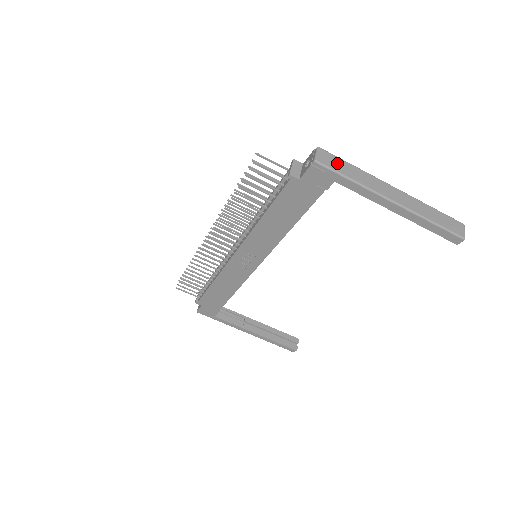
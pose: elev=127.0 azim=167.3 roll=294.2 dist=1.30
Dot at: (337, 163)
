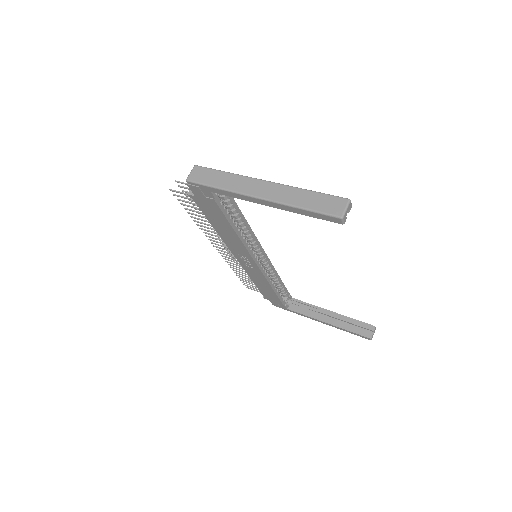
Dot at: (207, 175)
